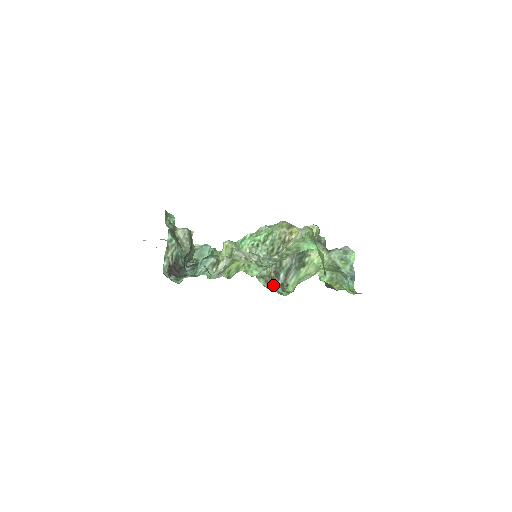
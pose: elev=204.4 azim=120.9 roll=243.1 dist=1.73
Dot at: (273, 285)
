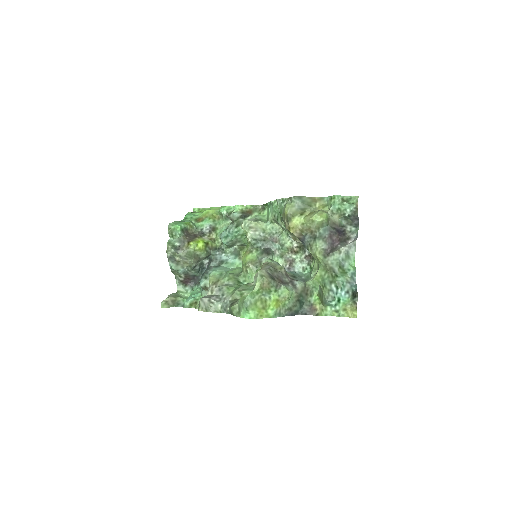
Dot at: (296, 261)
